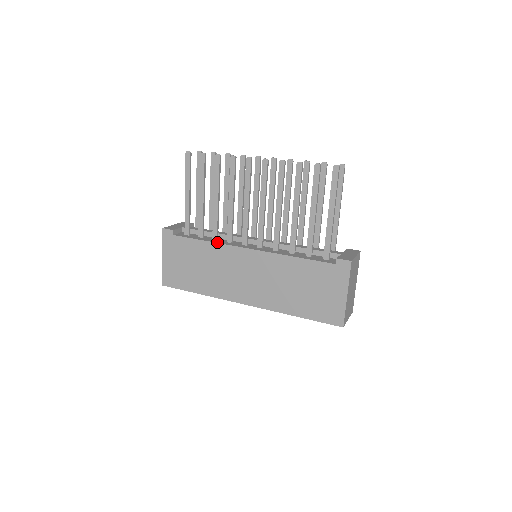
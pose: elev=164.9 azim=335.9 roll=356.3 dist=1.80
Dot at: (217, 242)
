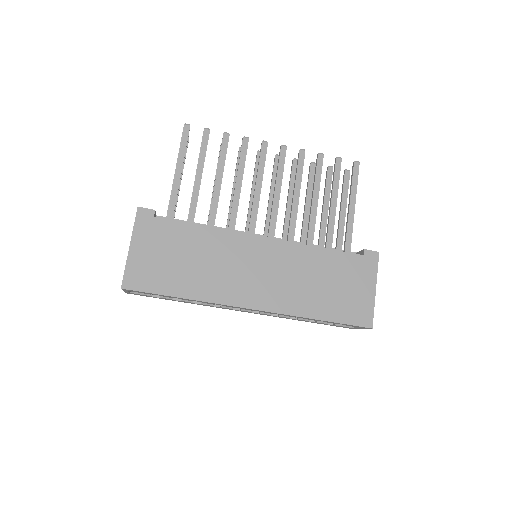
Dot at: occluded
